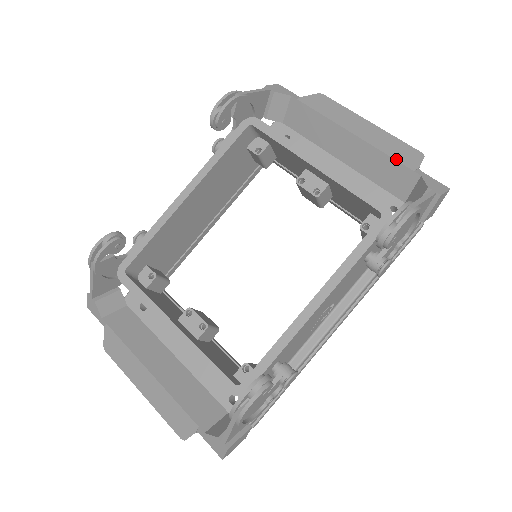
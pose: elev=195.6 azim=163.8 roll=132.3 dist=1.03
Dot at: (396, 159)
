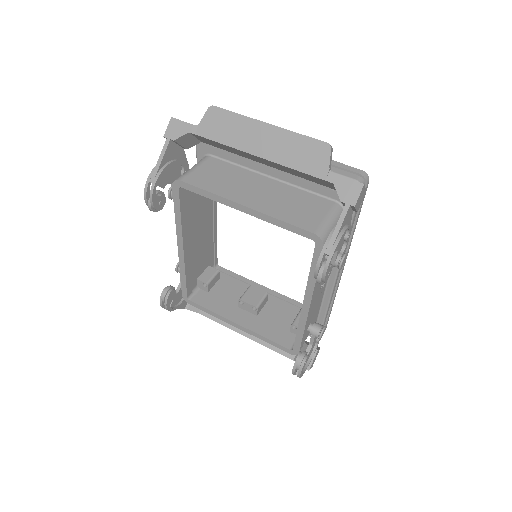
Dot at: (305, 172)
